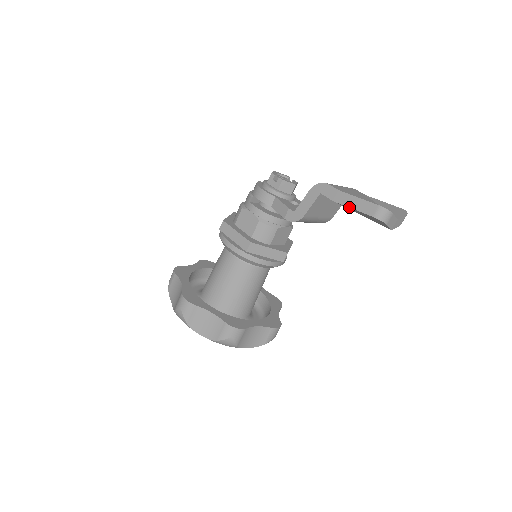
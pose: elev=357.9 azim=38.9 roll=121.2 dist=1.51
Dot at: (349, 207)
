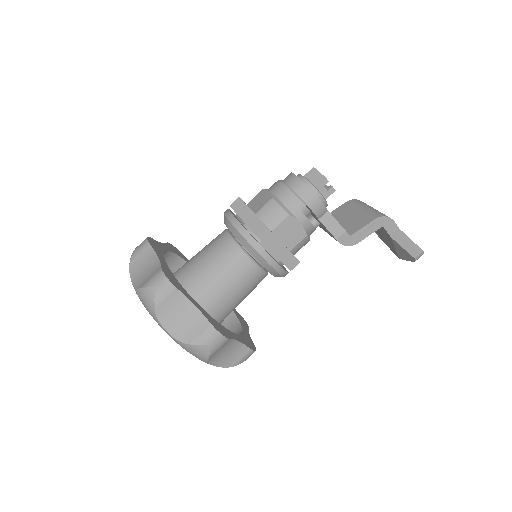
Dot at: (401, 246)
